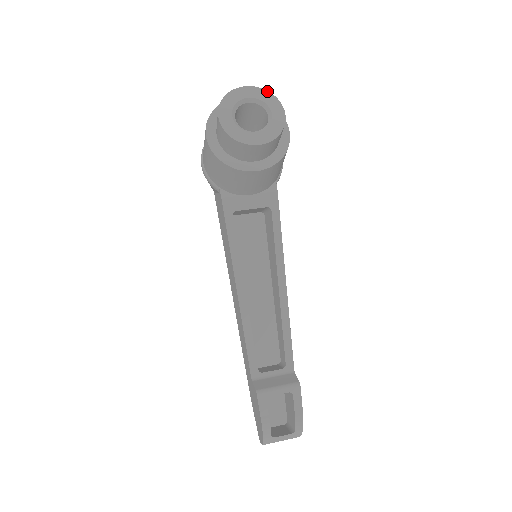
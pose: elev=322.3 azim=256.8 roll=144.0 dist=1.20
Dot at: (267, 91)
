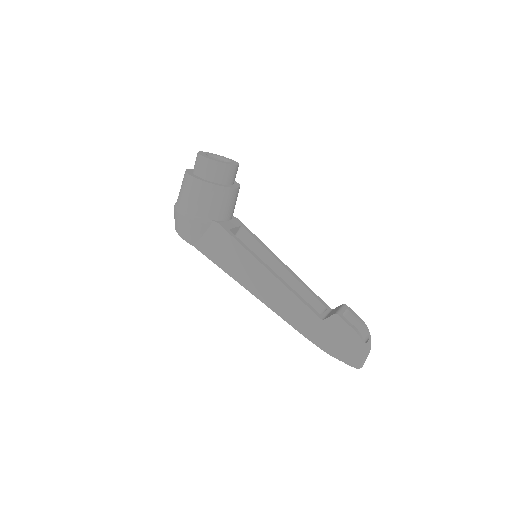
Dot at: (211, 153)
